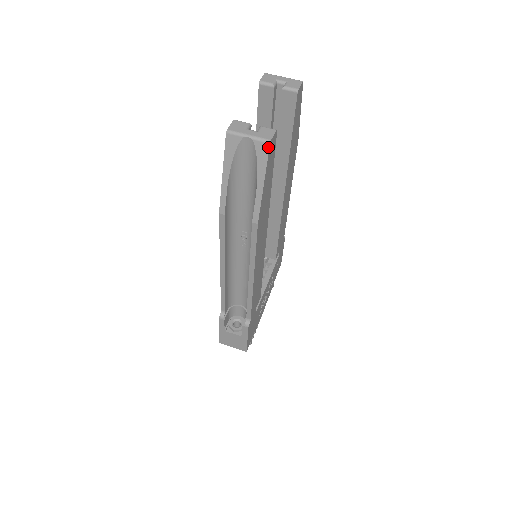
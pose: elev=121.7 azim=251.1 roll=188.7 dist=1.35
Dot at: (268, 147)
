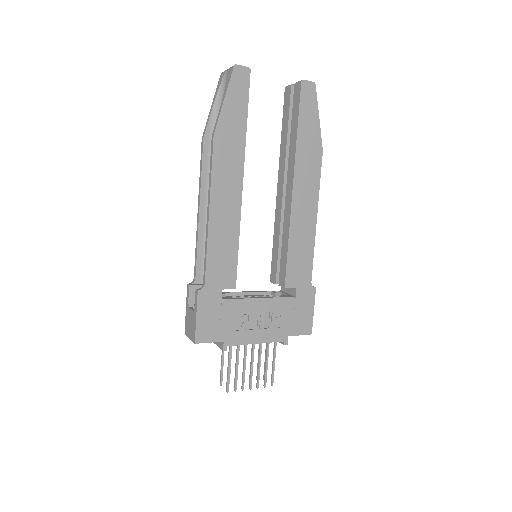
Dot at: (233, 69)
